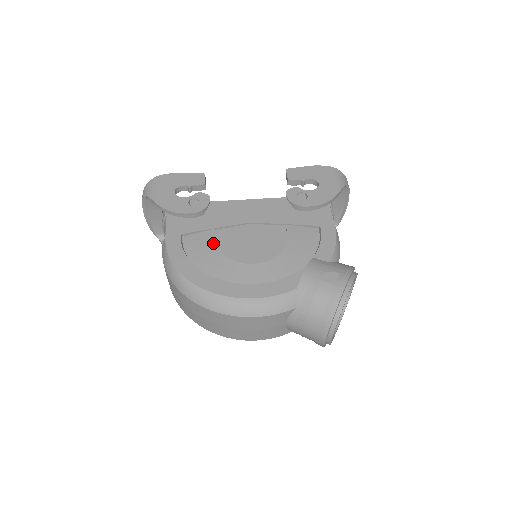
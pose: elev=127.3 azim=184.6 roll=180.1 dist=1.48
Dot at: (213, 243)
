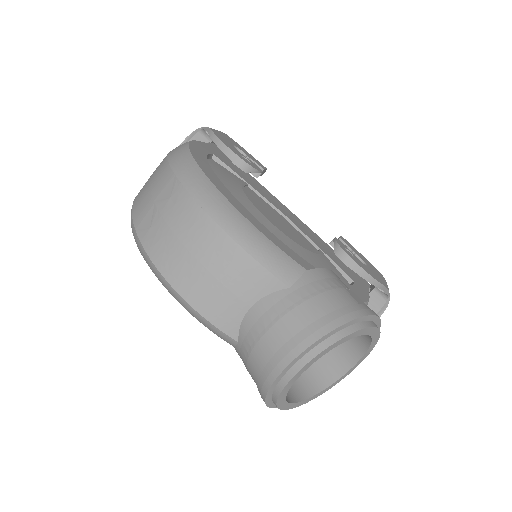
Dot at: (240, 183)
